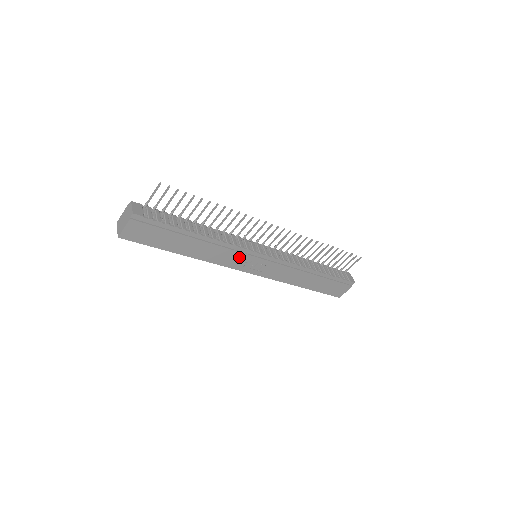
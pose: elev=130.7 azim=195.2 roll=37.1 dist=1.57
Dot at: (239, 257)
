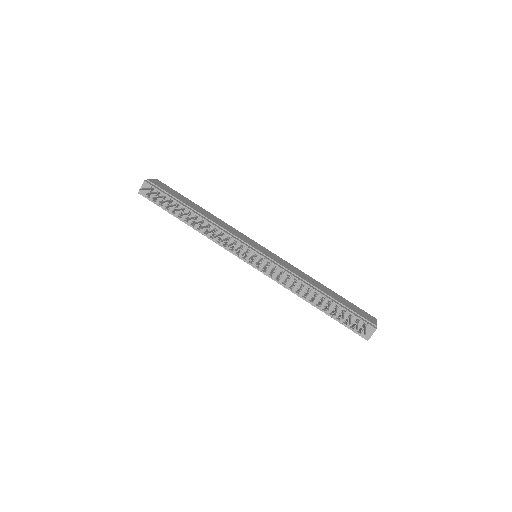
Dot at: occluded
